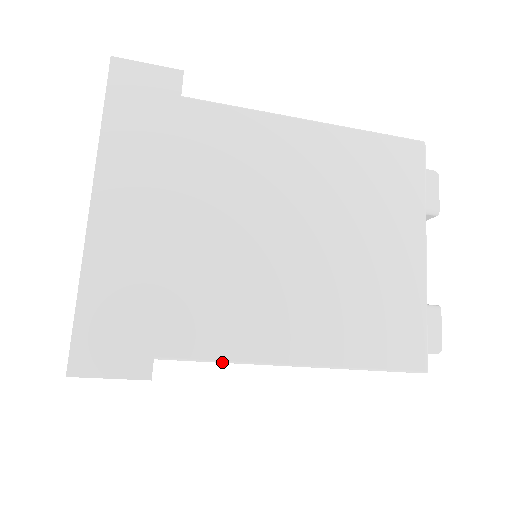
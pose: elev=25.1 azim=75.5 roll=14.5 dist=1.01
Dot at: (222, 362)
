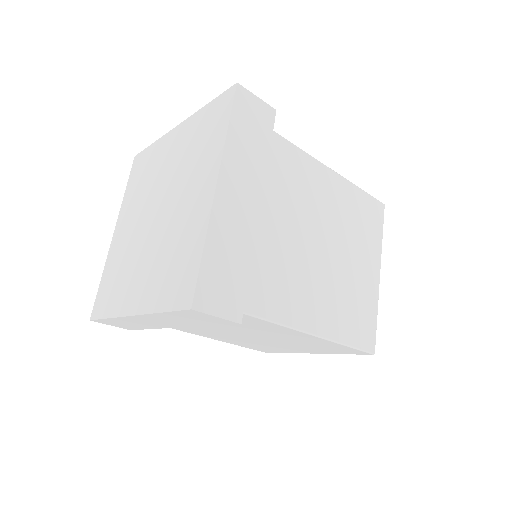
Dot at: (273, 322)
